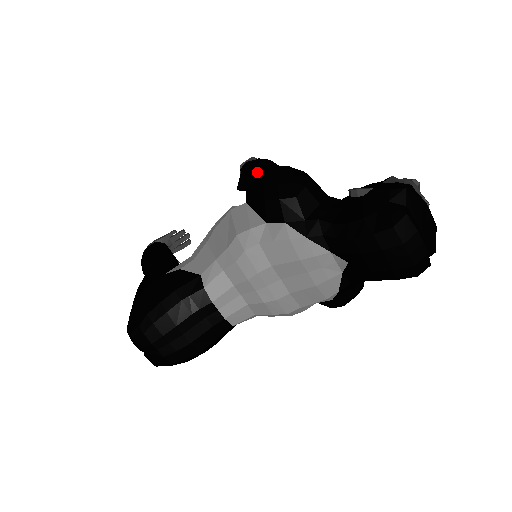
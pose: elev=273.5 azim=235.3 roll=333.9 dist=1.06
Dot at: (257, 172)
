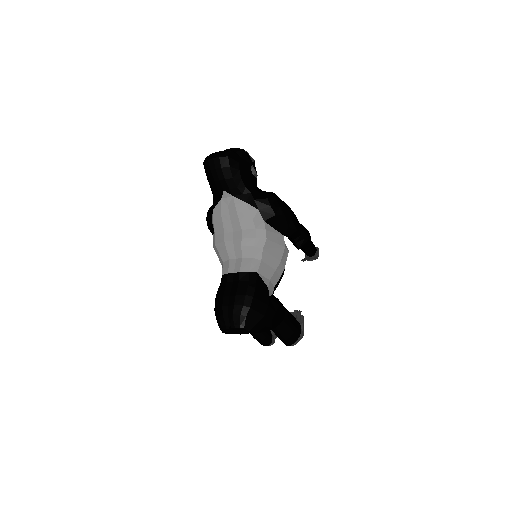
Dot at: occluded
